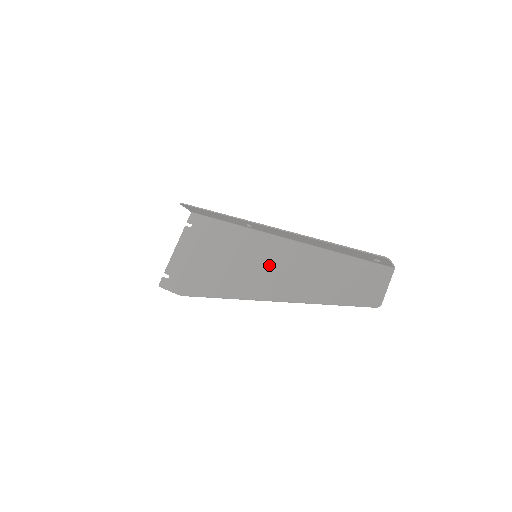
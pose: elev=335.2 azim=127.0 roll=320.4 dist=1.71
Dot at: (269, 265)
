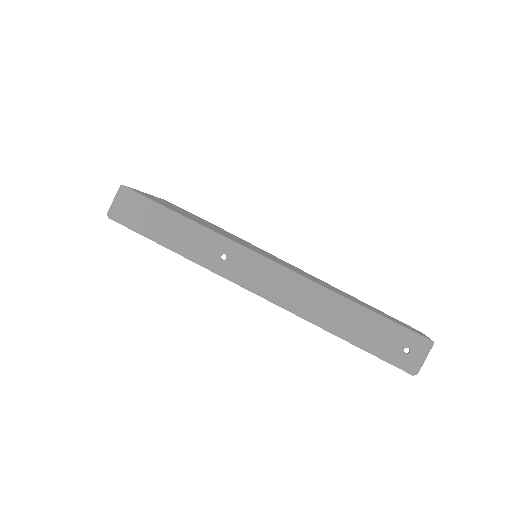
Dot at: occluded
